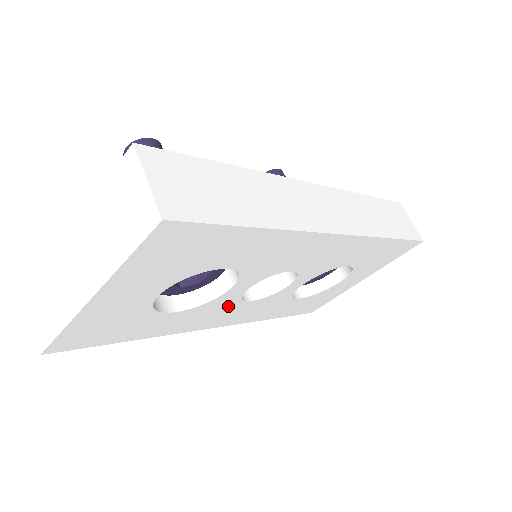
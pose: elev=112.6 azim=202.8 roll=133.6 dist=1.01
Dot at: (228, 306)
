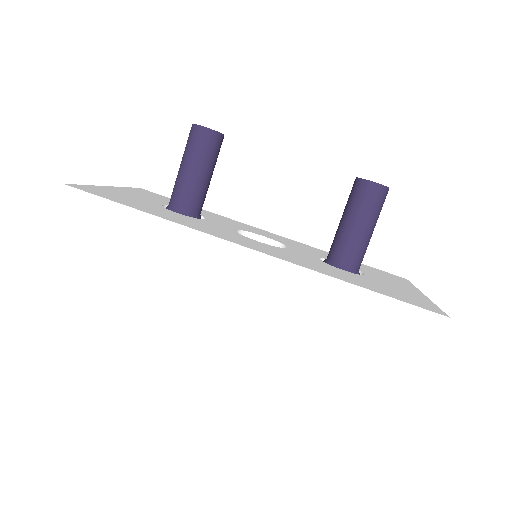
Dot at: occluded
